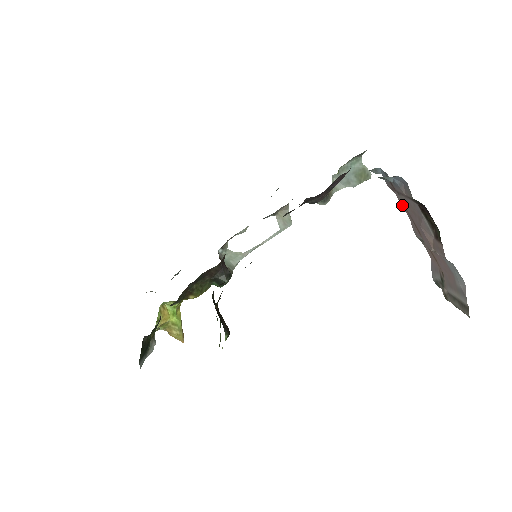
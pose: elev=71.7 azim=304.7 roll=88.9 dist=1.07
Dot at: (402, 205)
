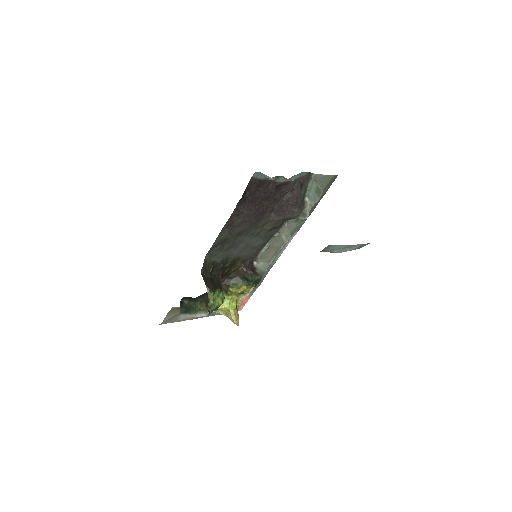
Dot at: occluded
